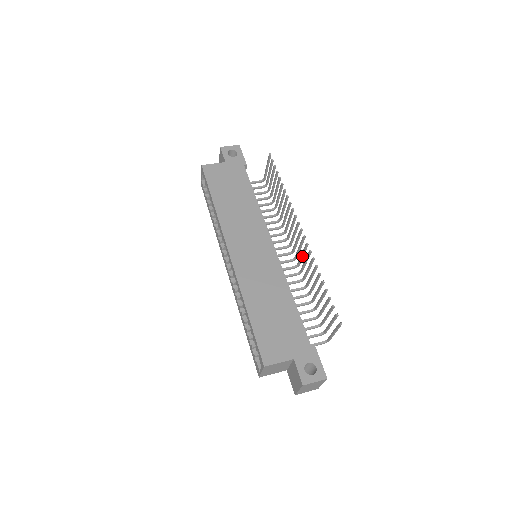
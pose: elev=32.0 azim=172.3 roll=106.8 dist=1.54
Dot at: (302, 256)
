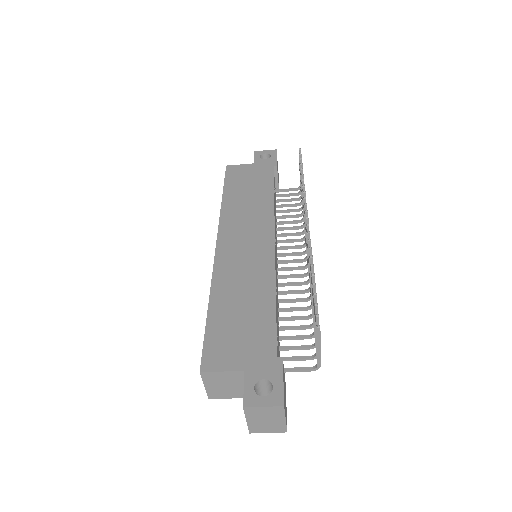
Dot at: occluded
